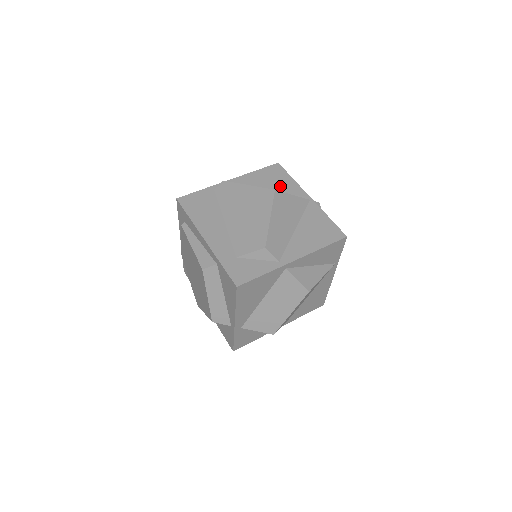
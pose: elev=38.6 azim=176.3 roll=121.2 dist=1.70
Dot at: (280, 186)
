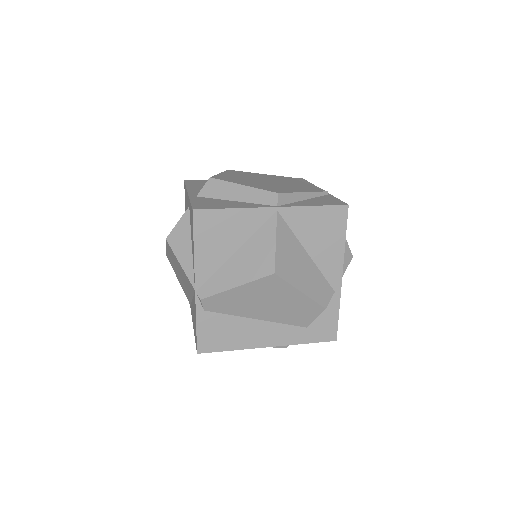
Dot at: (237, 233)
